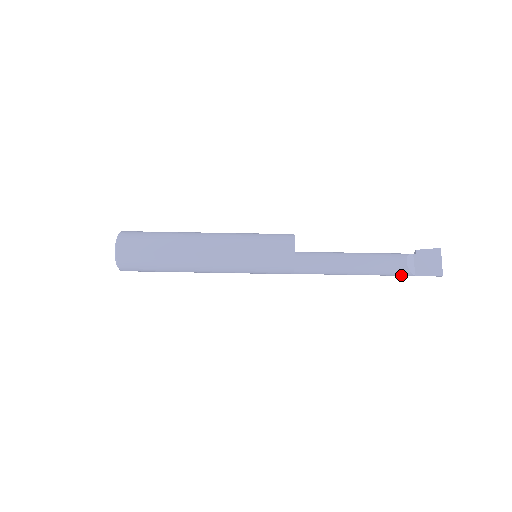
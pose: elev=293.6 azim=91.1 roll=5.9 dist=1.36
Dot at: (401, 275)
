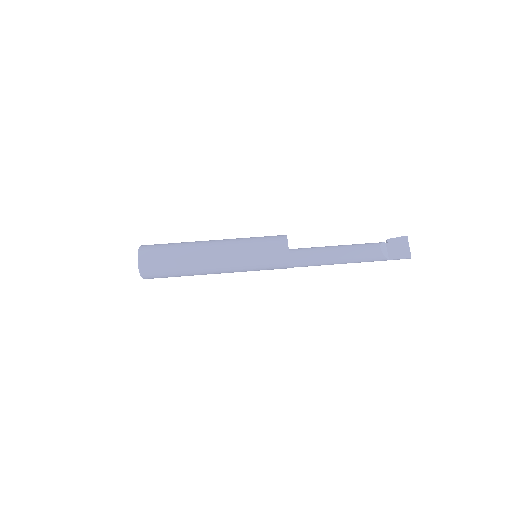
Dot at: (377, 260)
